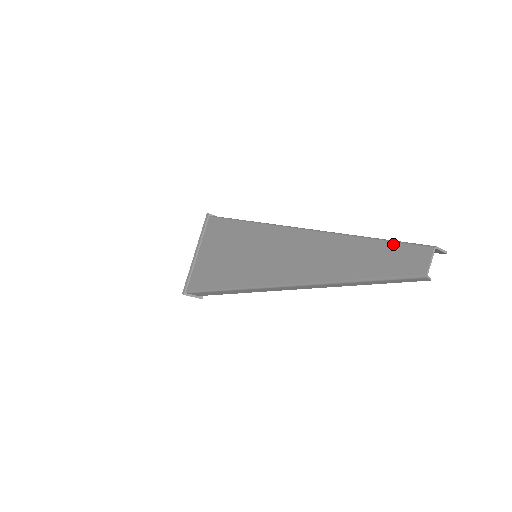
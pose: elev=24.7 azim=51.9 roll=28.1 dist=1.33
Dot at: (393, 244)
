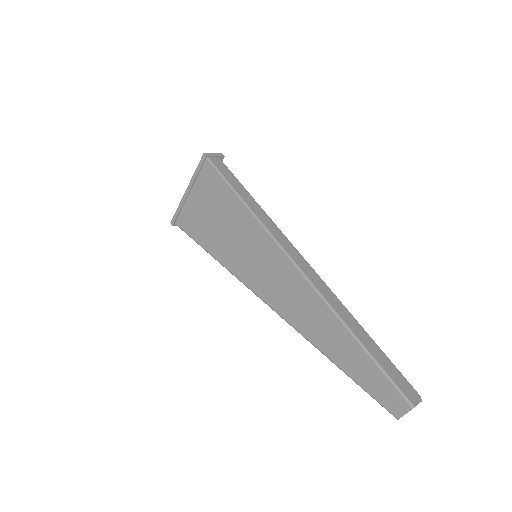
Dot at: (384, 376)
